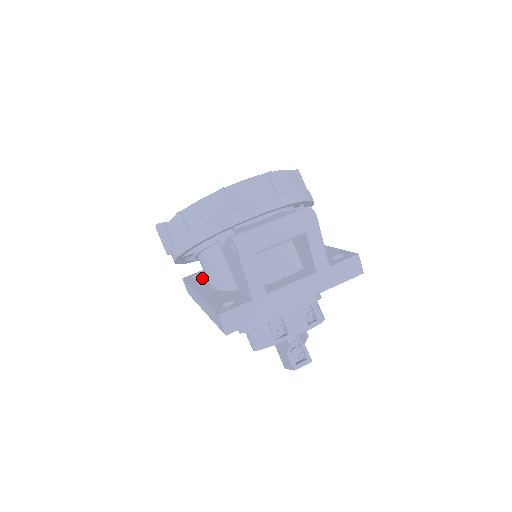
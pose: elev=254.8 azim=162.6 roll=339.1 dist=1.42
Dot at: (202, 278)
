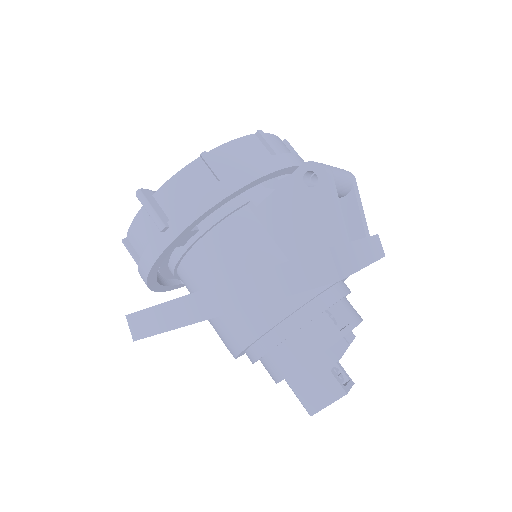
Dot at: occluded
